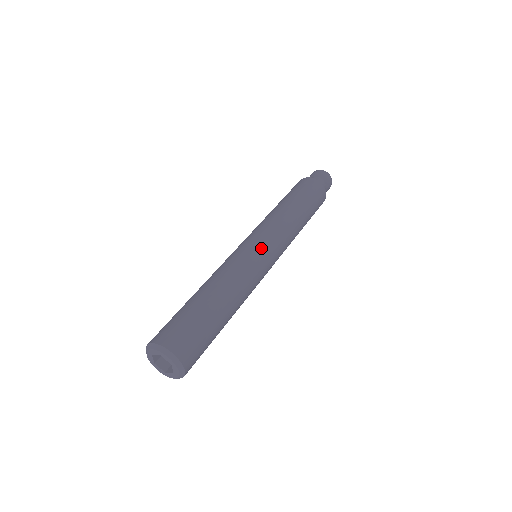
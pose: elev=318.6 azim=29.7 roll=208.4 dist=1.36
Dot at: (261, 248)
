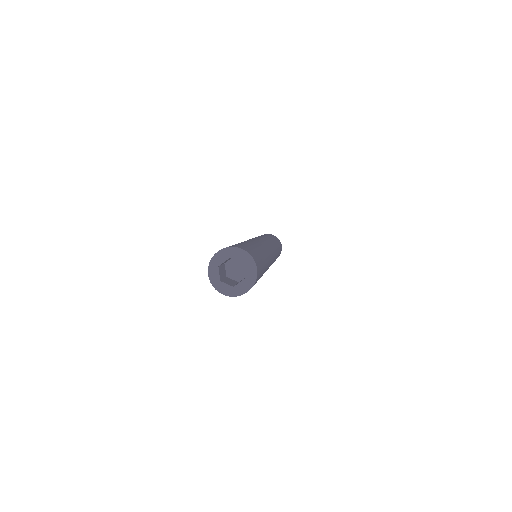
Dot at: (273, 253)
